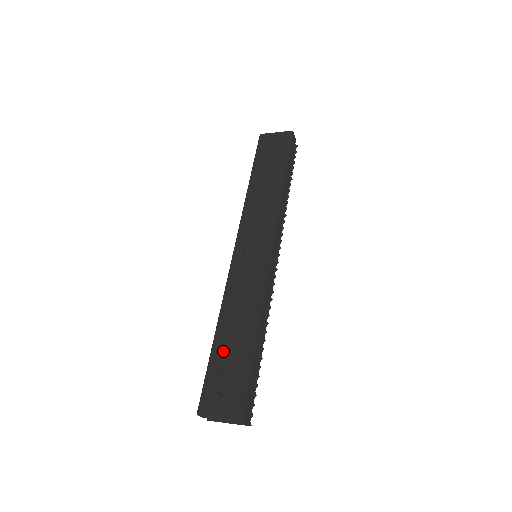
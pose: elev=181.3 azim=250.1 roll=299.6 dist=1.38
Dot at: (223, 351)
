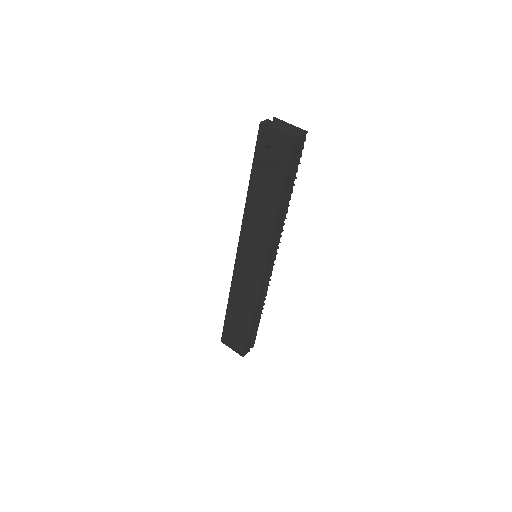
Dot at: (232, 319)
